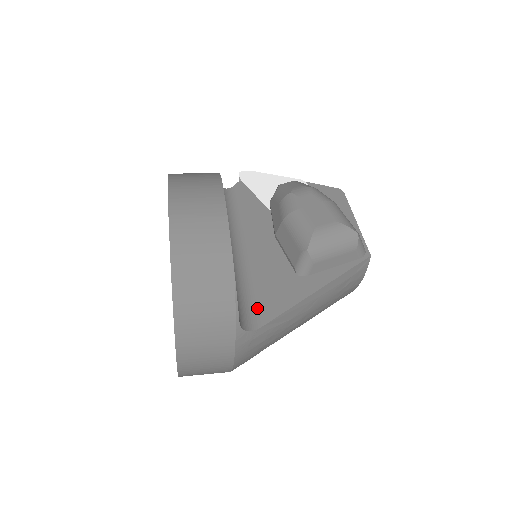
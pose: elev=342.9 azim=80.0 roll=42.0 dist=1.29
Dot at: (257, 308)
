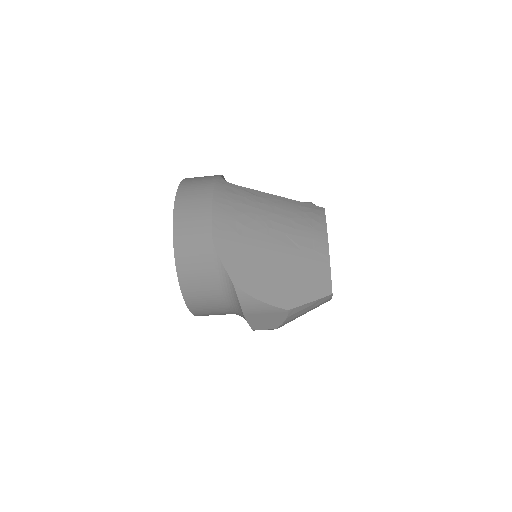
Dot at: occluded
